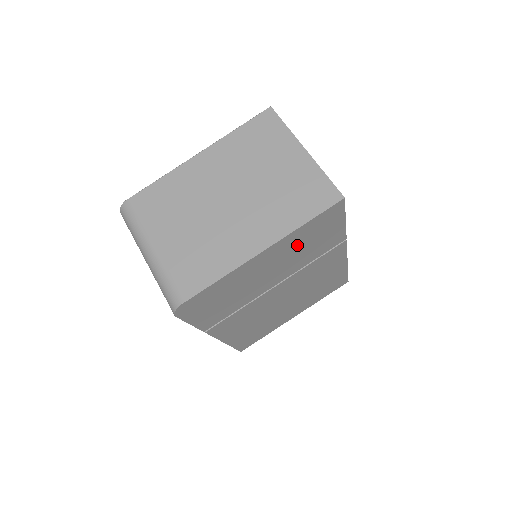
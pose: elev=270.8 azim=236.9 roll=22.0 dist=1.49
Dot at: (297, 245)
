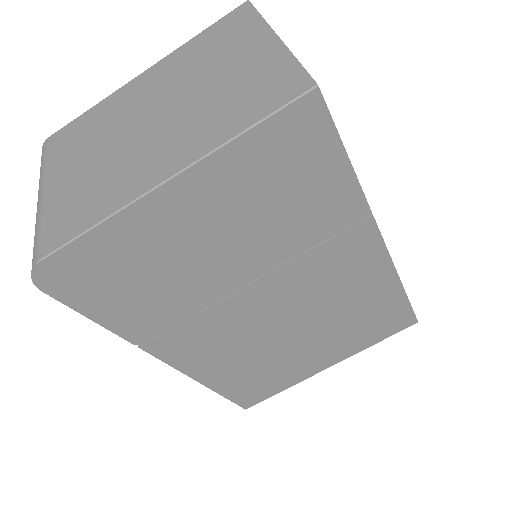
Dot at: (251, 191)
